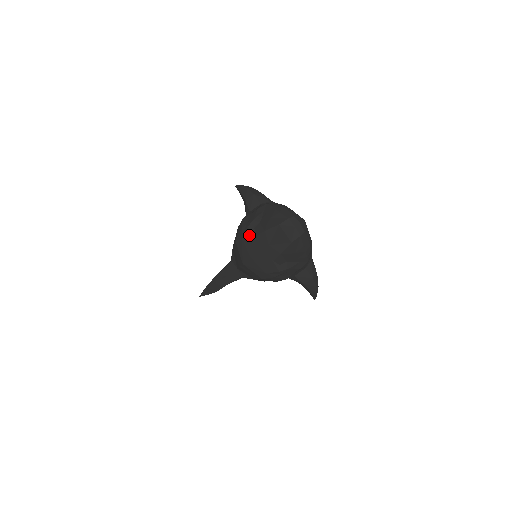
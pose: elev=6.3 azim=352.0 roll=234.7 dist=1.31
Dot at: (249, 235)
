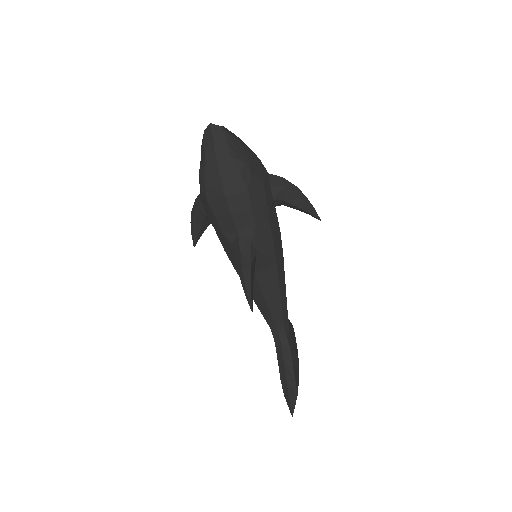
Dot at: (204, 172)
